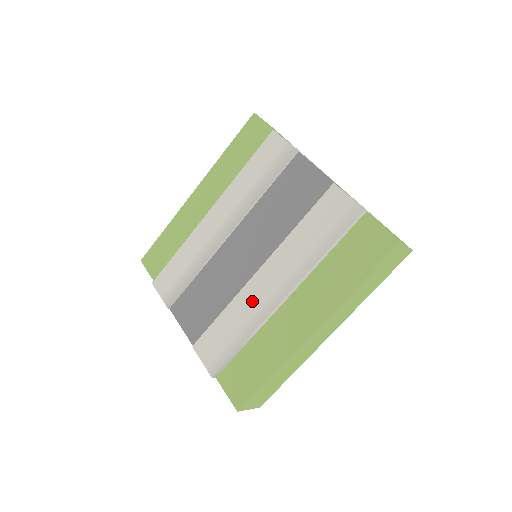
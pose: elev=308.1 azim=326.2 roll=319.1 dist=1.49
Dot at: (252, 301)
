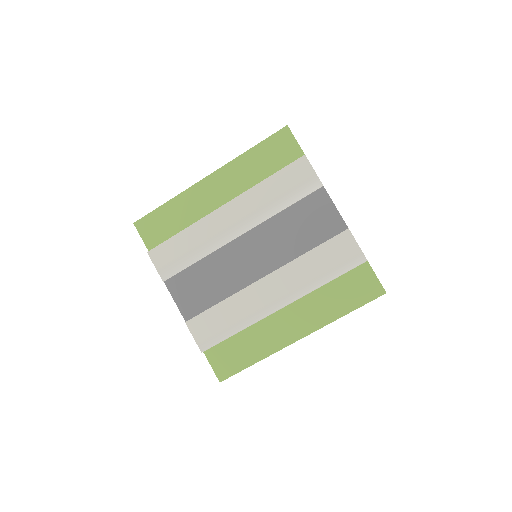
Dot at: (253, 301)
